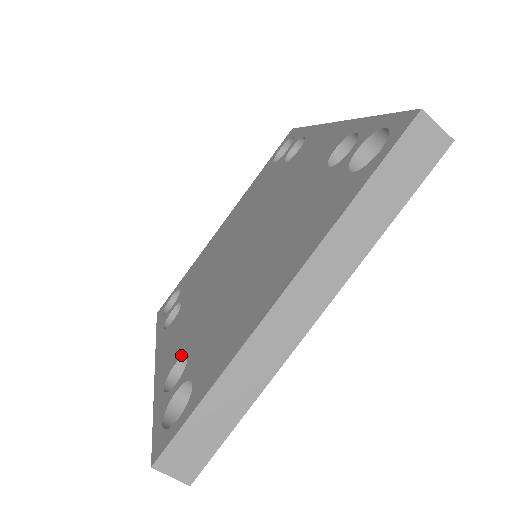
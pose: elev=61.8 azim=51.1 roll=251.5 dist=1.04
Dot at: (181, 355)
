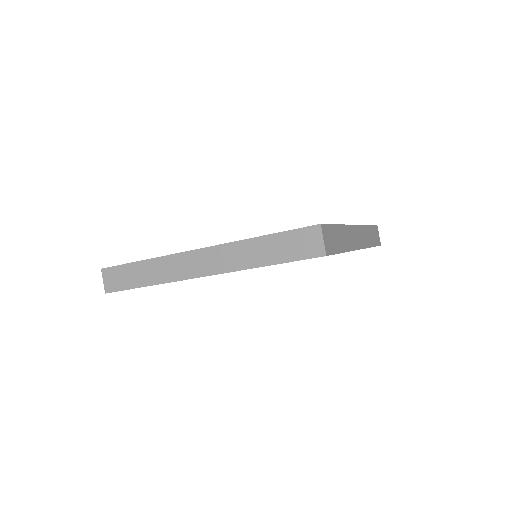
Dot at: occluded
